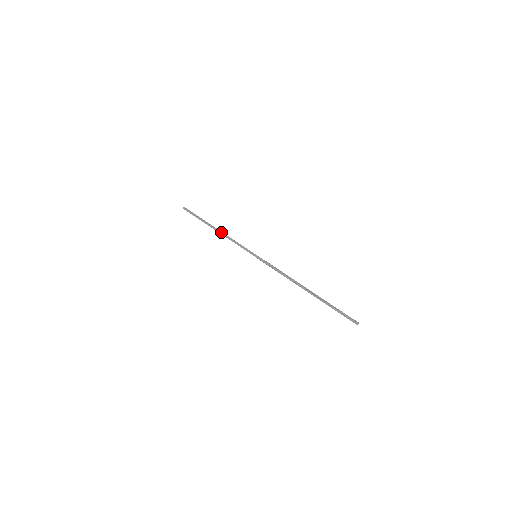
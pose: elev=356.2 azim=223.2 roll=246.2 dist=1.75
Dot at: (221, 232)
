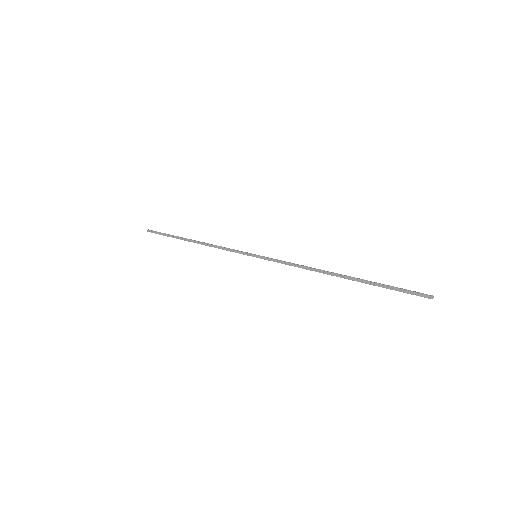
Dot at: (202, 242)
